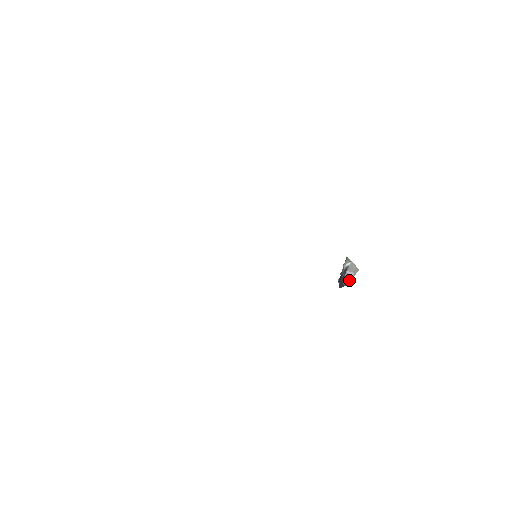
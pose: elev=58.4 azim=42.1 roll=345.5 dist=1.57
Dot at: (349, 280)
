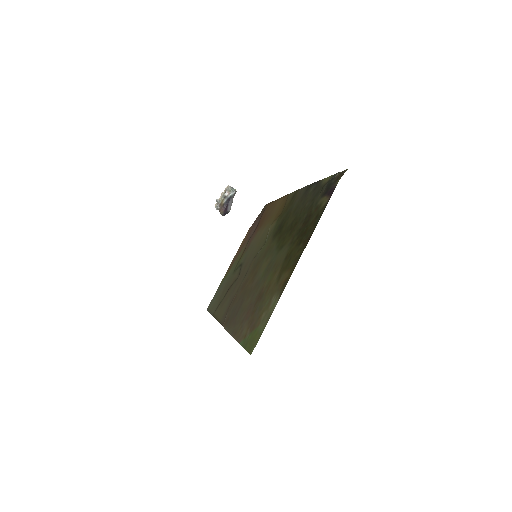
Dot at: occluded
